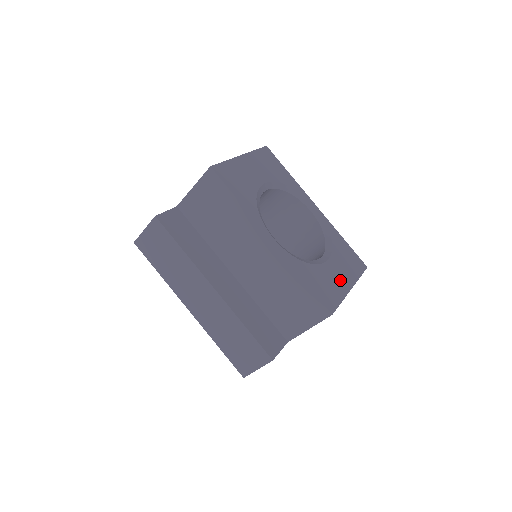
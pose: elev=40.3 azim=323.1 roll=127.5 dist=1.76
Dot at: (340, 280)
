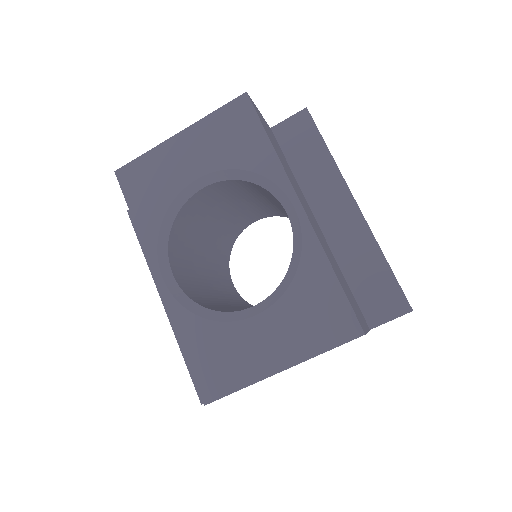
Dot at: (262, 353)
